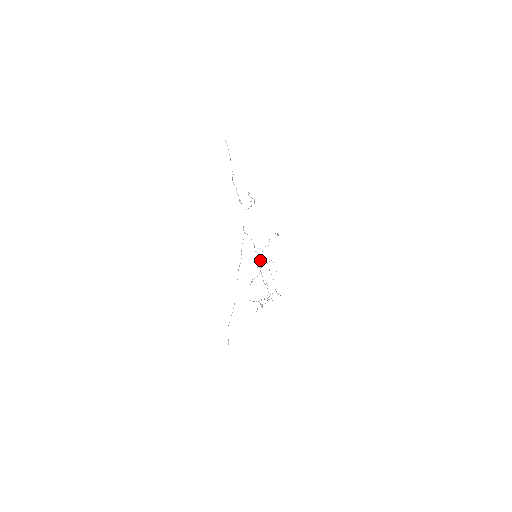
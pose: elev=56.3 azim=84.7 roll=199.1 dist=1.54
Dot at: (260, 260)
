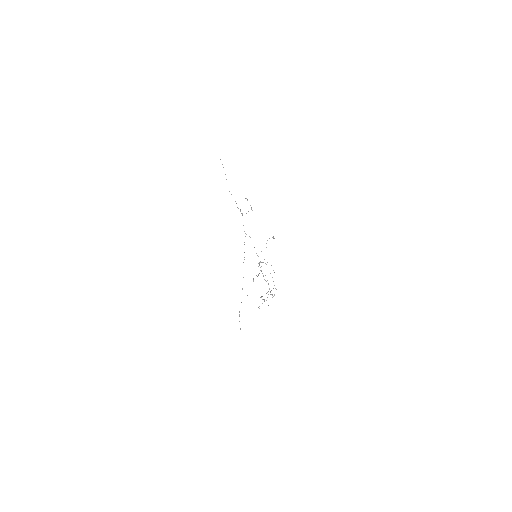
Dot at: occluded
